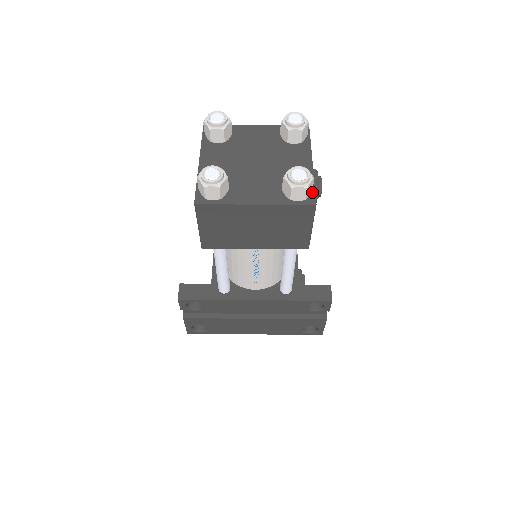
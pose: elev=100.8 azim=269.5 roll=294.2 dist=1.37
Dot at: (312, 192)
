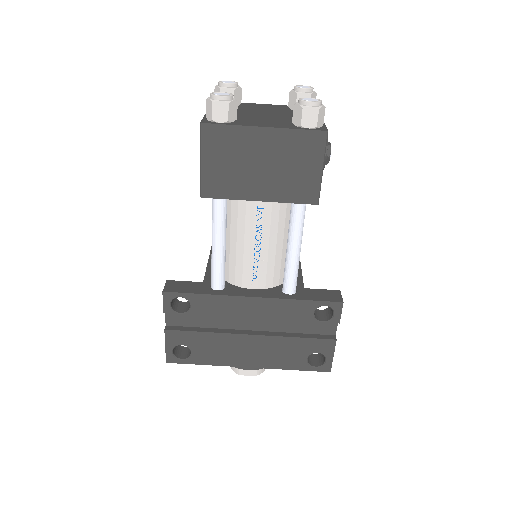
Dot at: (323, 126)
